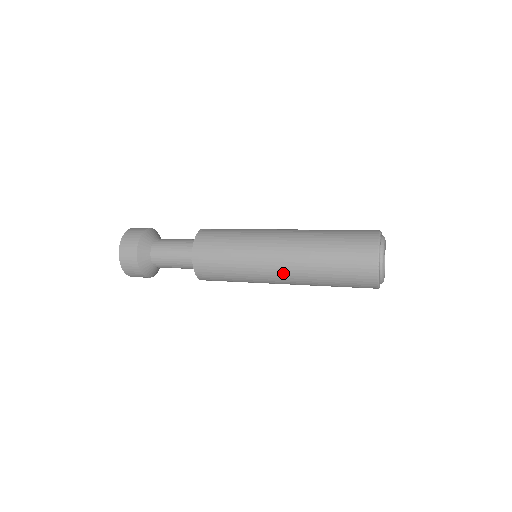
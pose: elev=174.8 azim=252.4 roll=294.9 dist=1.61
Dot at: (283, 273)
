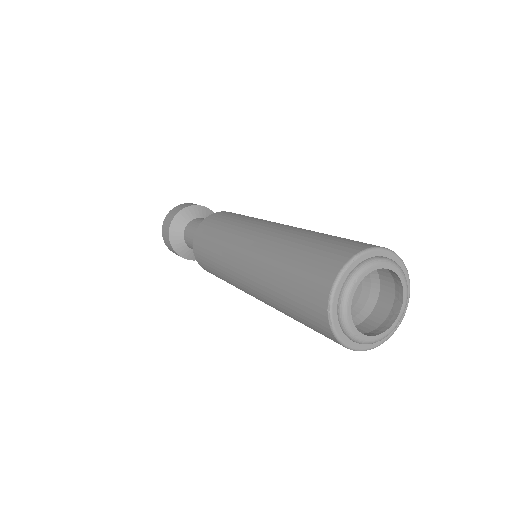
Dot at: (251, 292)
